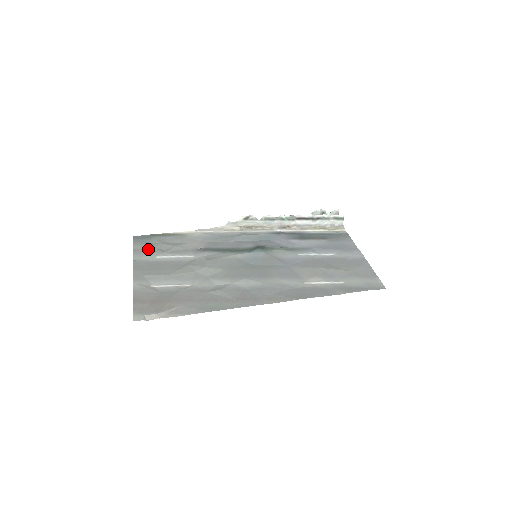
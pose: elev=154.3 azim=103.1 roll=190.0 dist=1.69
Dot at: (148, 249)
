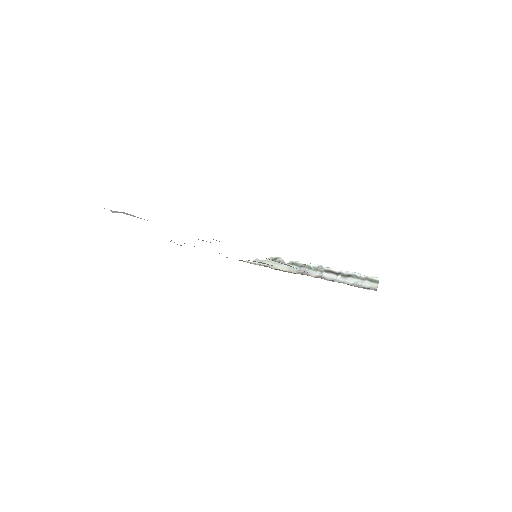
Dot at: occluded
